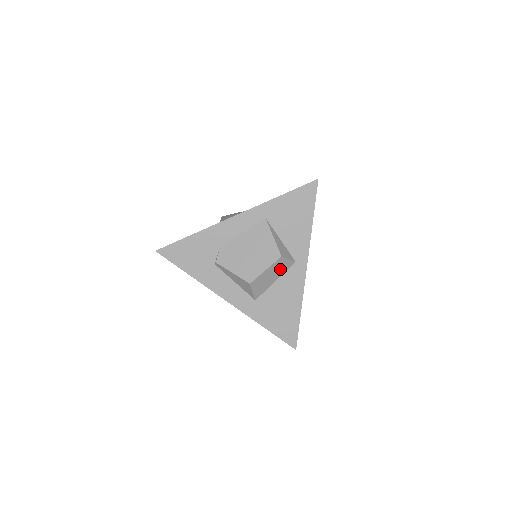
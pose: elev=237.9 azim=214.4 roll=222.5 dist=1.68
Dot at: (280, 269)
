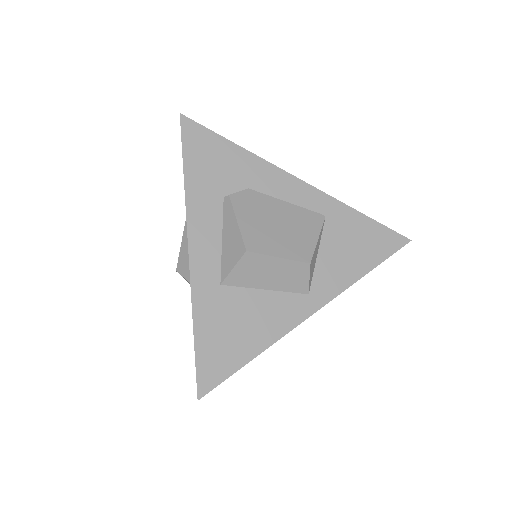
Dot at: (288, 280)
